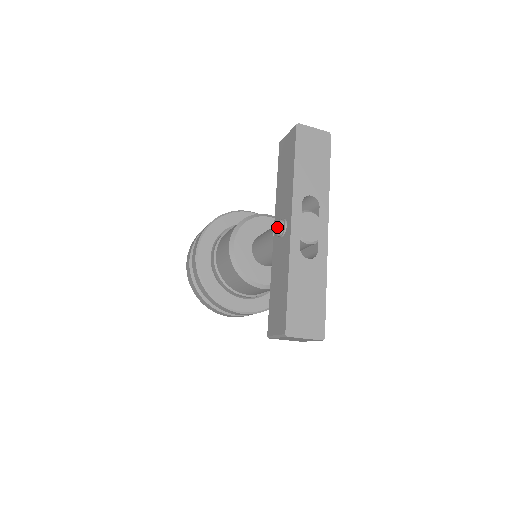
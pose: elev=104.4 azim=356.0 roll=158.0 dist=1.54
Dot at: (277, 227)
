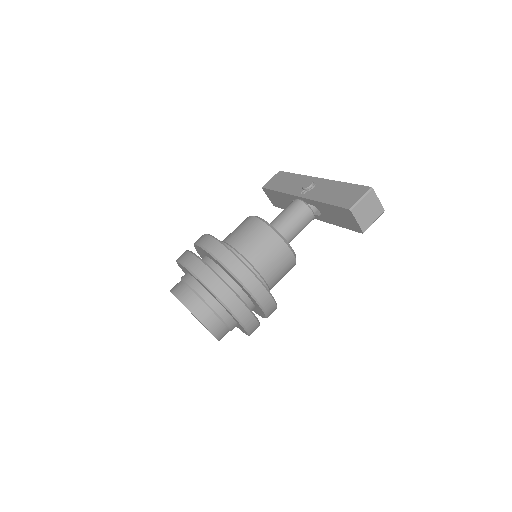
Dot at: (307, 184)
